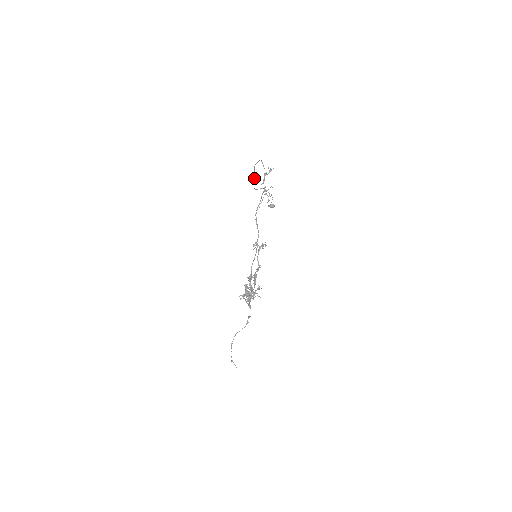
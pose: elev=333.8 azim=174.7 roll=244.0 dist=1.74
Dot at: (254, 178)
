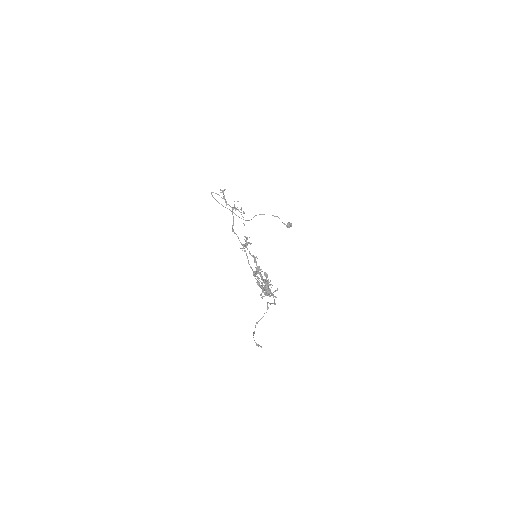
Dot at: occluded
